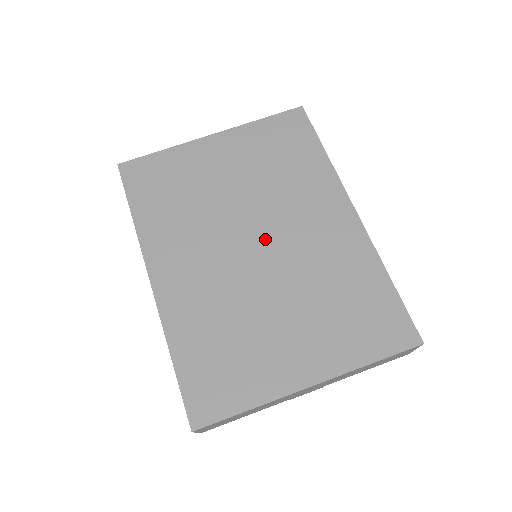
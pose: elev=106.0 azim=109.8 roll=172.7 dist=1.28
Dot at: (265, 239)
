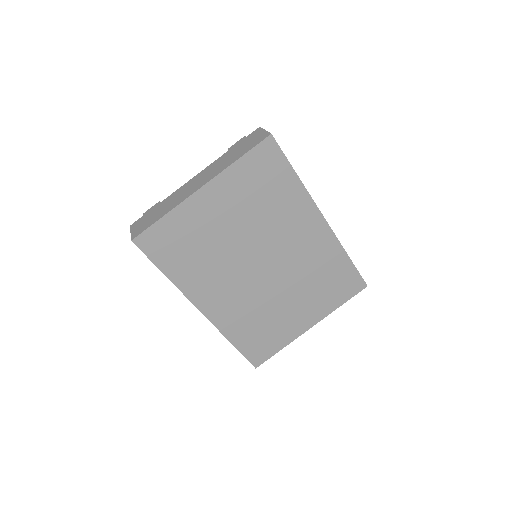
Dot at: (268, 260)
